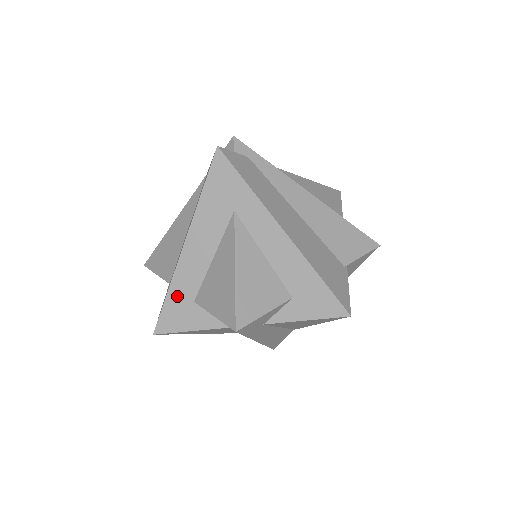
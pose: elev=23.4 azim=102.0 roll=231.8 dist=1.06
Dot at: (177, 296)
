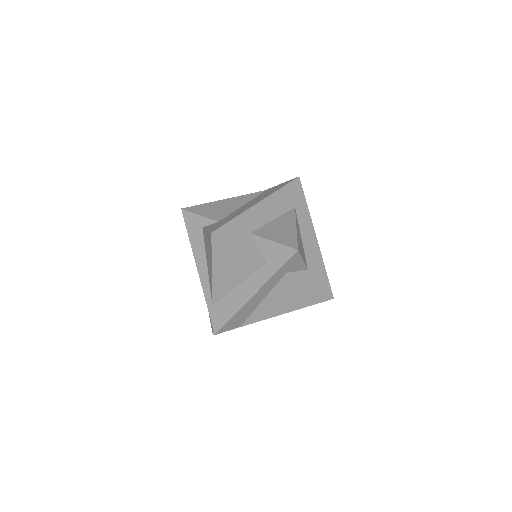
Dot at: (241, 223)
